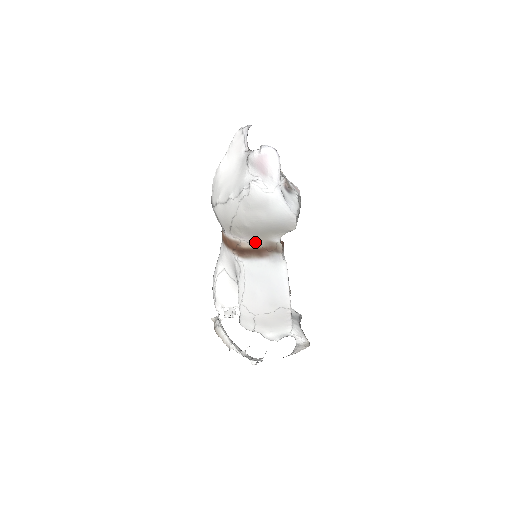
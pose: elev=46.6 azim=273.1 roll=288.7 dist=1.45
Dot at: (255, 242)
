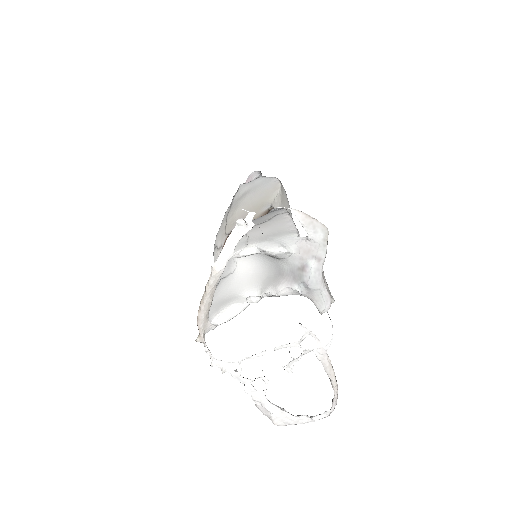
Dot at: occluded
